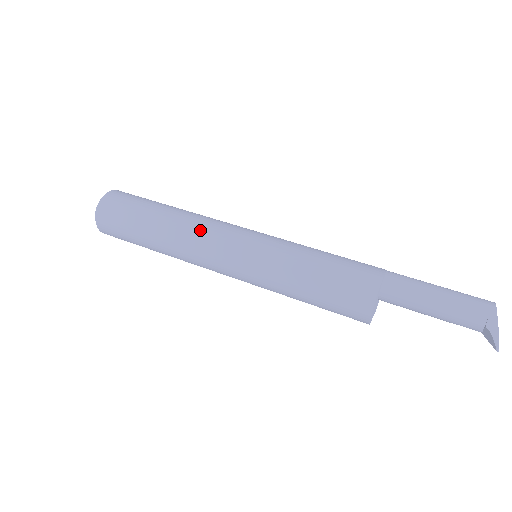
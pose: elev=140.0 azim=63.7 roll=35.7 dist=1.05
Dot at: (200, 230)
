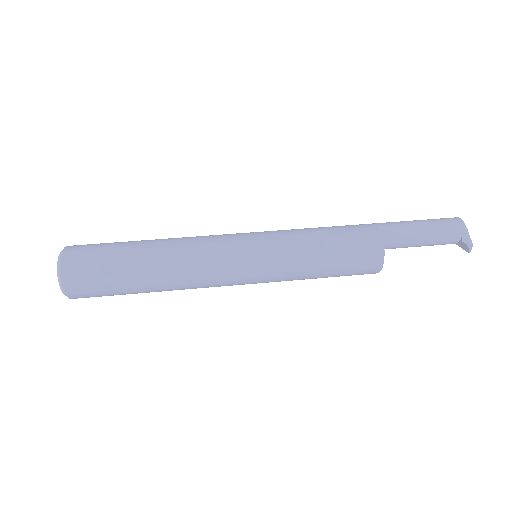
Dot at: (199, 259)
